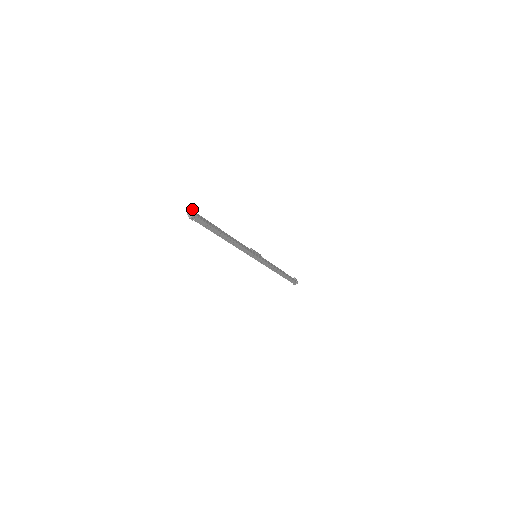
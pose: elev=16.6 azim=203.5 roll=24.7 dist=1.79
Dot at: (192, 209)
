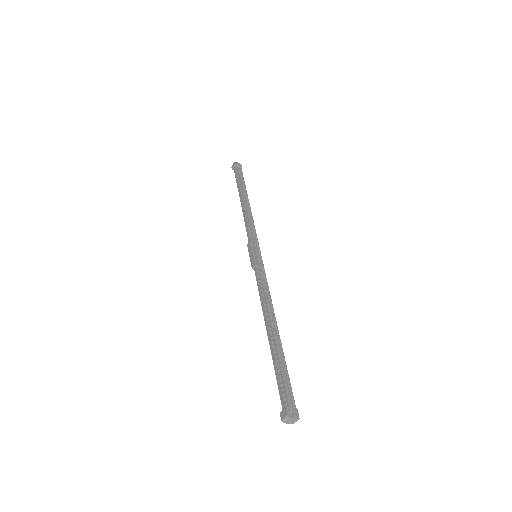
Dot at: (290, 419)
